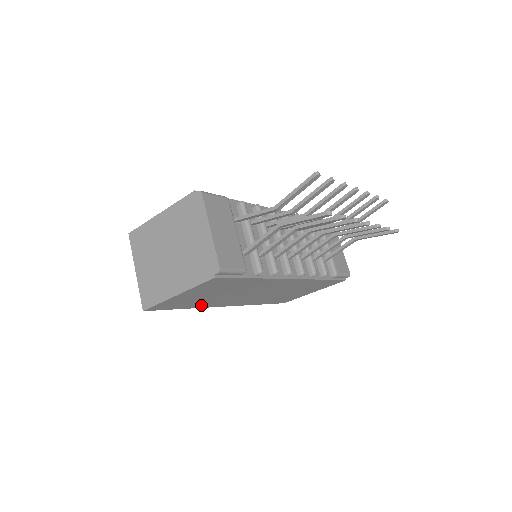
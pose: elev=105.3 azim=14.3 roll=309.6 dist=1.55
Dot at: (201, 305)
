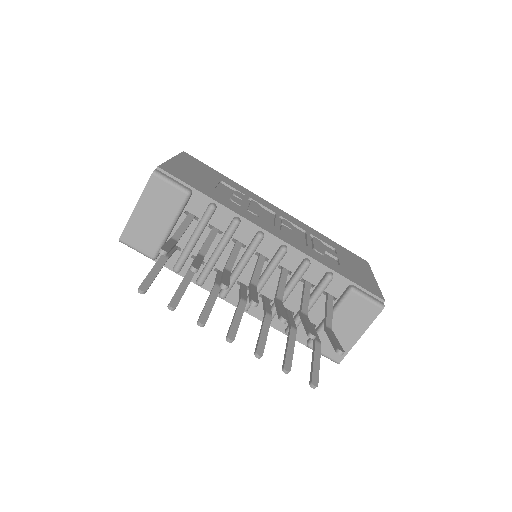
Dot at: occluded
